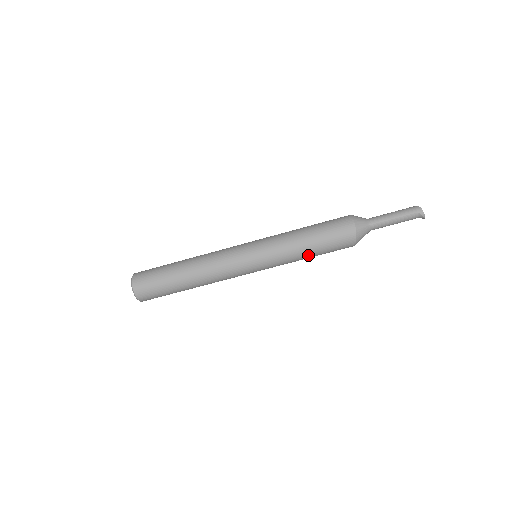
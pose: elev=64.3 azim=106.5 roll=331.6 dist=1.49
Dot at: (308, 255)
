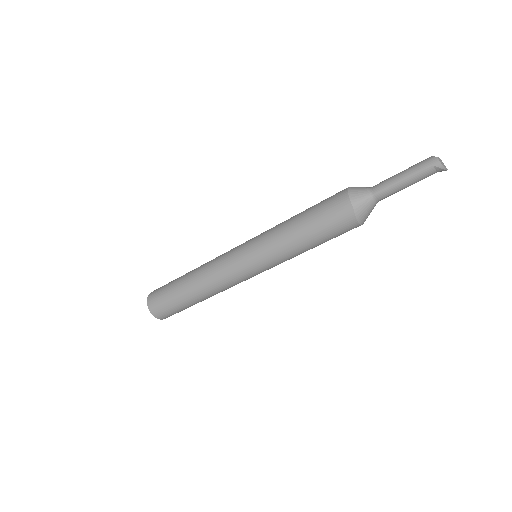
Dot at: (306, 247)
